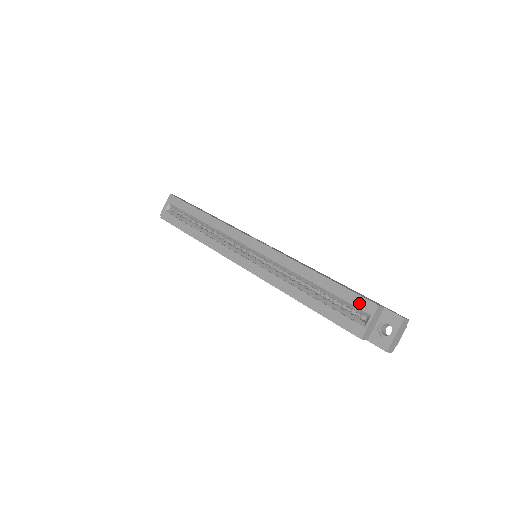
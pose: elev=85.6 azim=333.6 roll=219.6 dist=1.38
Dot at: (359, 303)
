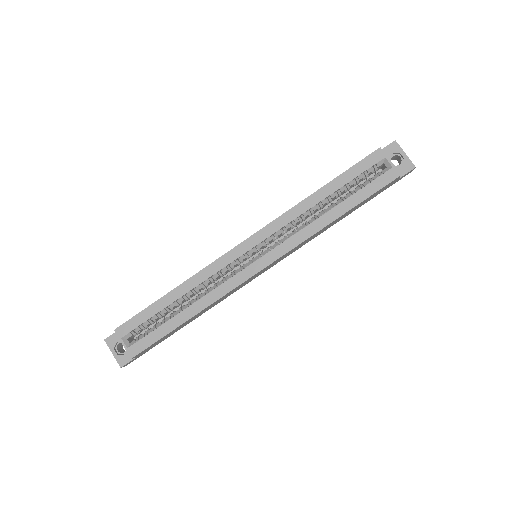
Dot at: (369, 163)
